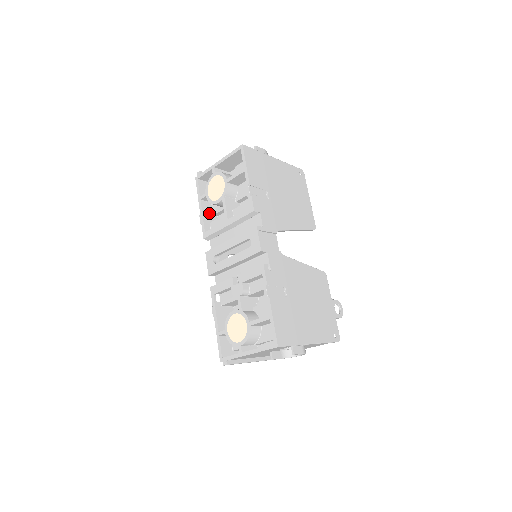
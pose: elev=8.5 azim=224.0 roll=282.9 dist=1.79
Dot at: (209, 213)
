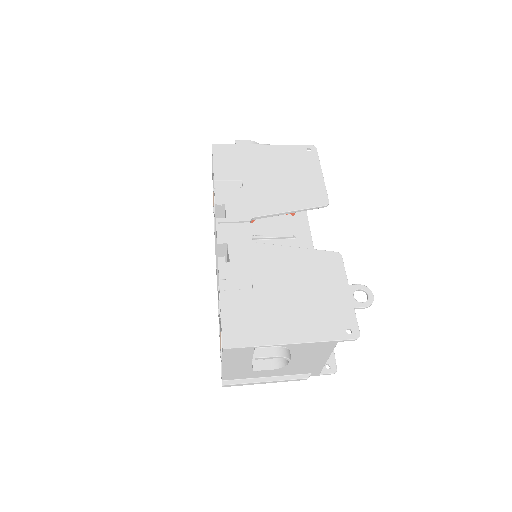
Dot at: occluded
